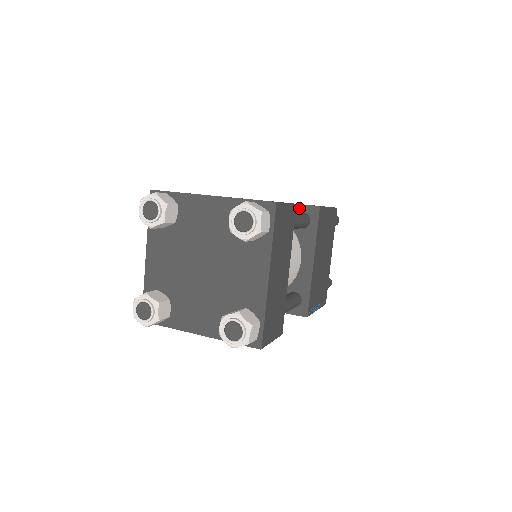
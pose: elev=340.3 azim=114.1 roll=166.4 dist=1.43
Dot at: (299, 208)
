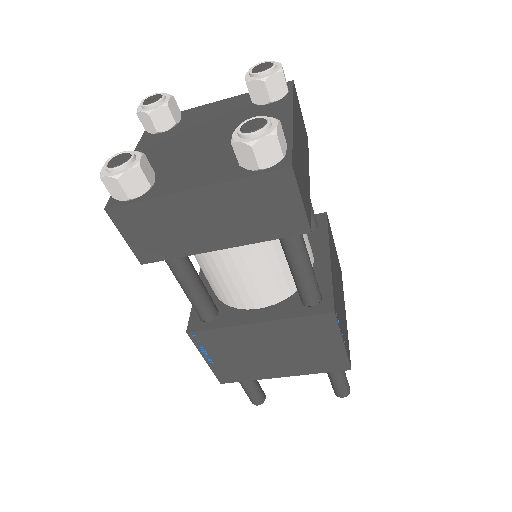
Dot at: occluded
